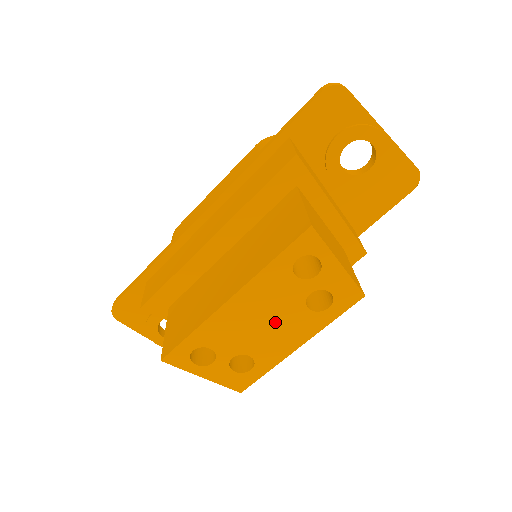
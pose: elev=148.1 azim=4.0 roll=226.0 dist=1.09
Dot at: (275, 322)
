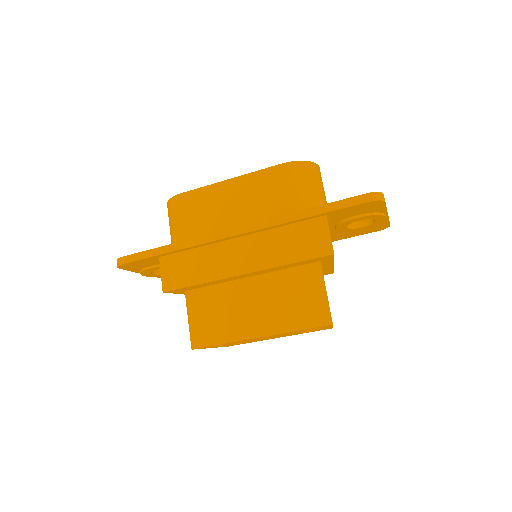
Dot at: occluded
